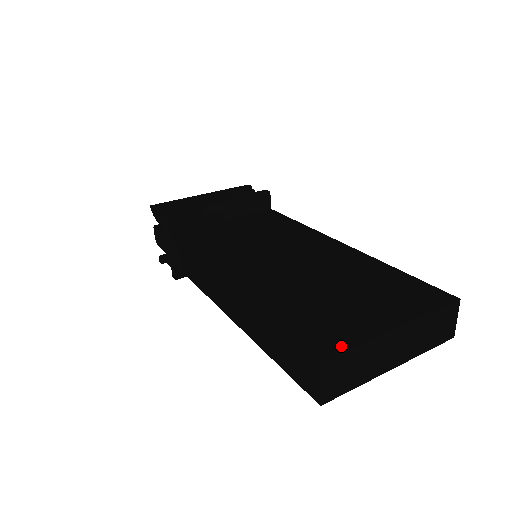
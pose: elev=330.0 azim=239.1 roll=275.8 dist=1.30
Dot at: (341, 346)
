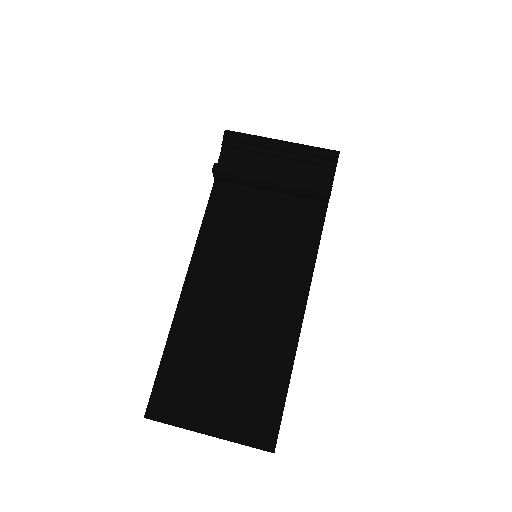
Dot at: (165, 417)
